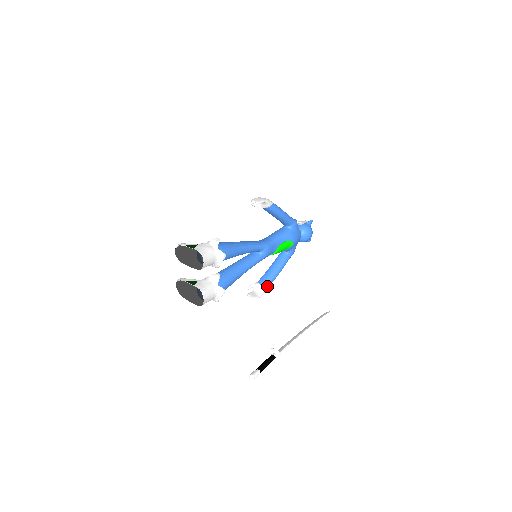
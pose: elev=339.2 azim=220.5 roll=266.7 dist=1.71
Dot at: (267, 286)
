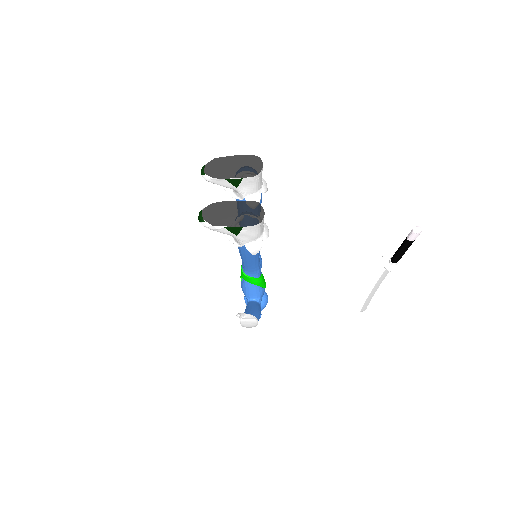
Dot at: (257, 318)
